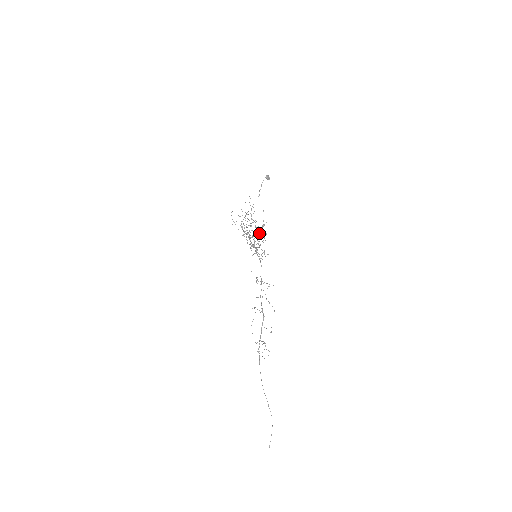
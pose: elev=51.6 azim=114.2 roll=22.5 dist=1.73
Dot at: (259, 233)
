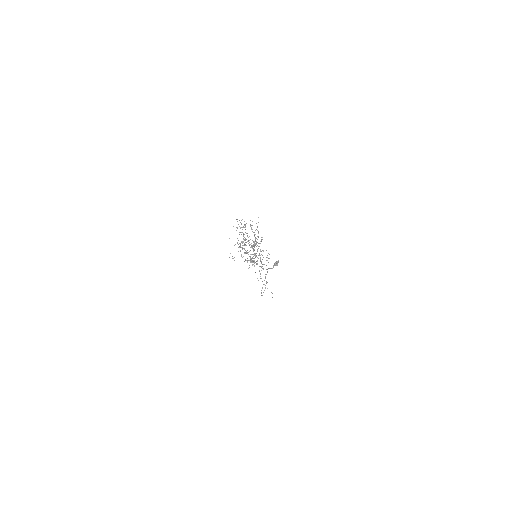
Dot at: (255, 238)
